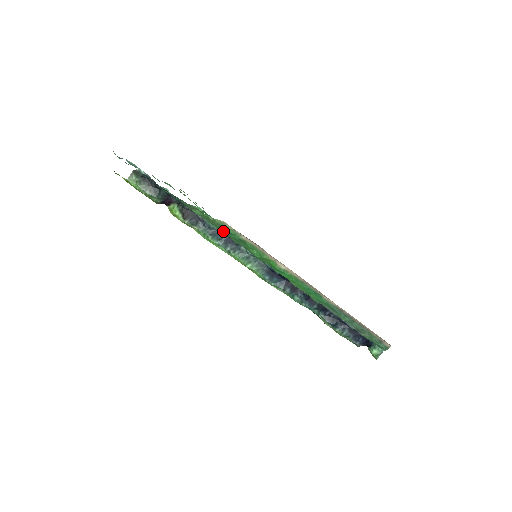
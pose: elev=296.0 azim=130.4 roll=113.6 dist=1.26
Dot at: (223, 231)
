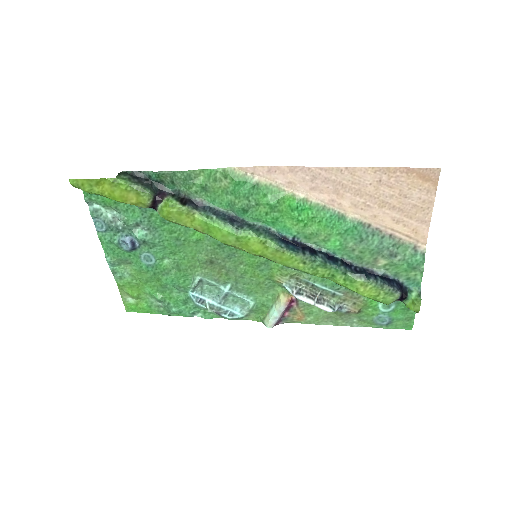
Dot at: (230, 195)
